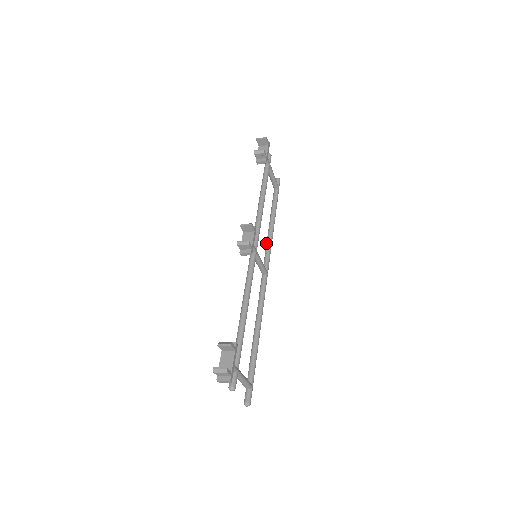
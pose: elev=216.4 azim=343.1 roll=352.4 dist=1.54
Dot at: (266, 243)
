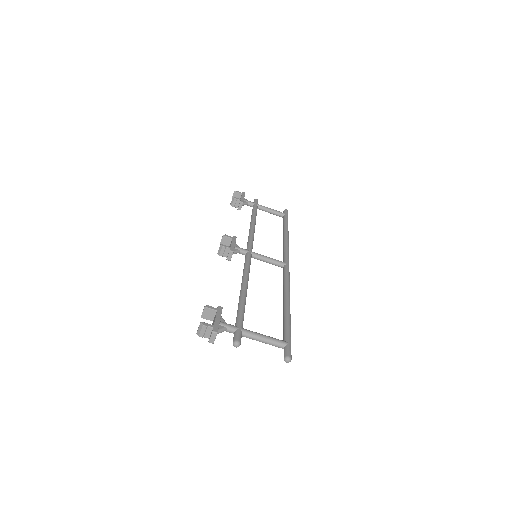
Dot at: occluded
